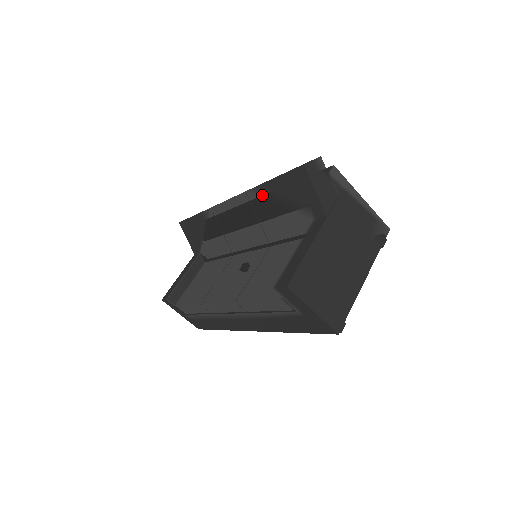
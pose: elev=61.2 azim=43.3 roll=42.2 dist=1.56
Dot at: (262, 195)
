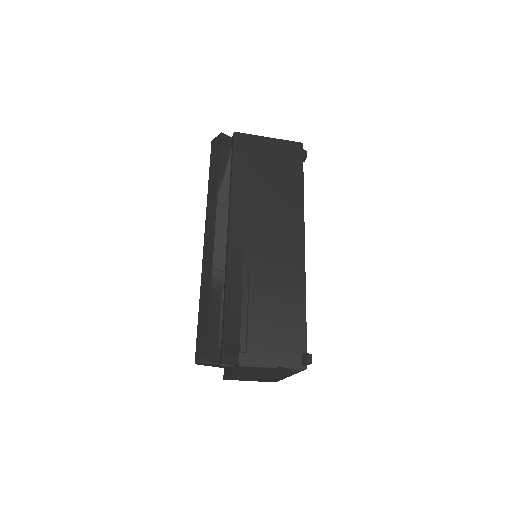
Dot at: occluded
